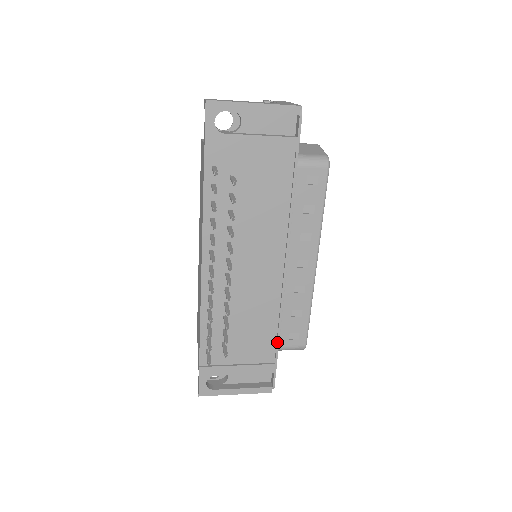
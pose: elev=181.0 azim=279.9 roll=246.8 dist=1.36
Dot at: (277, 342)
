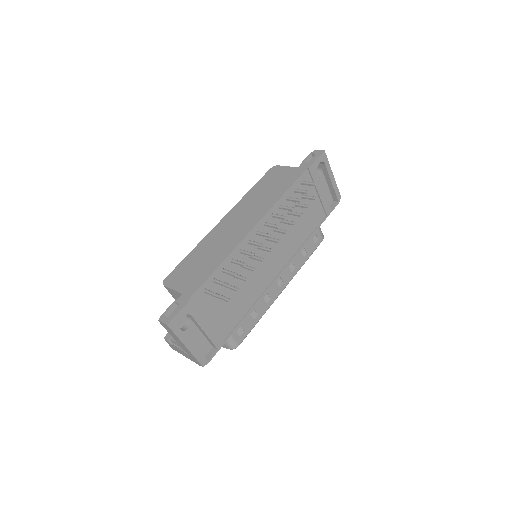
Dot at: (239, 324)
